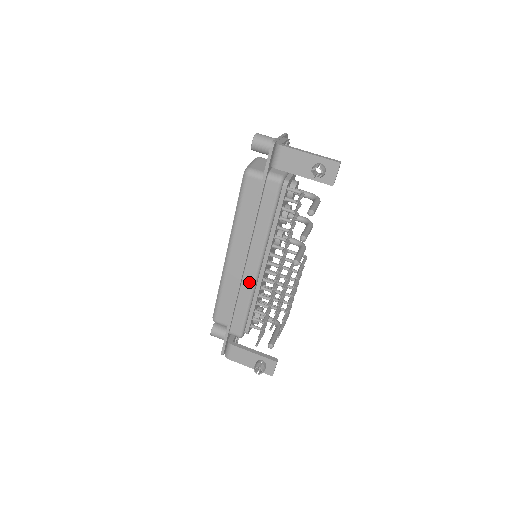
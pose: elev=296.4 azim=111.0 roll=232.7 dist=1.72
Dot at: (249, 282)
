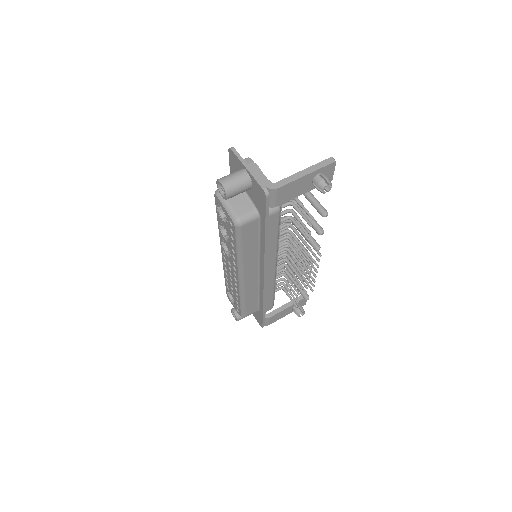
Dot at: (271, 281)
